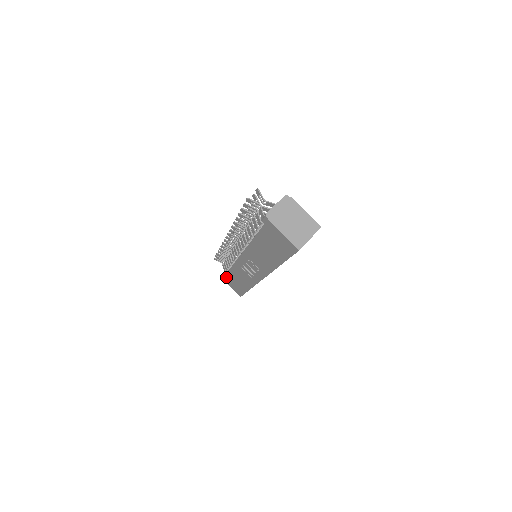
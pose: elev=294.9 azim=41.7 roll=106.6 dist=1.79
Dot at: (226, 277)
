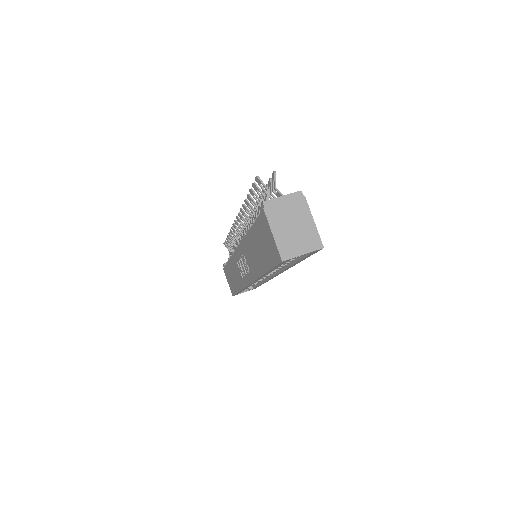
Dot at: (226, 268)
